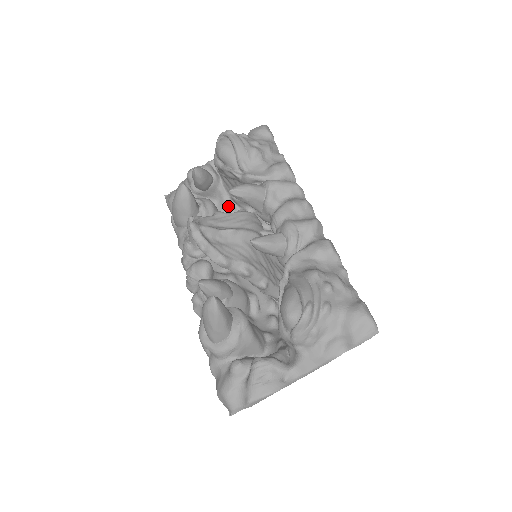
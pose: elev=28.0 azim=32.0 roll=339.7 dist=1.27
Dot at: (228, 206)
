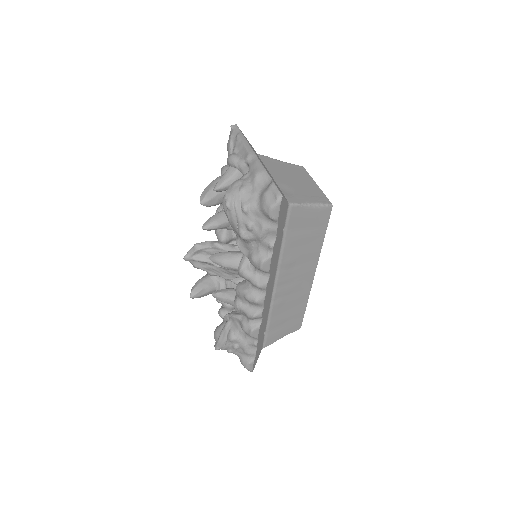
Dot at: occluded
